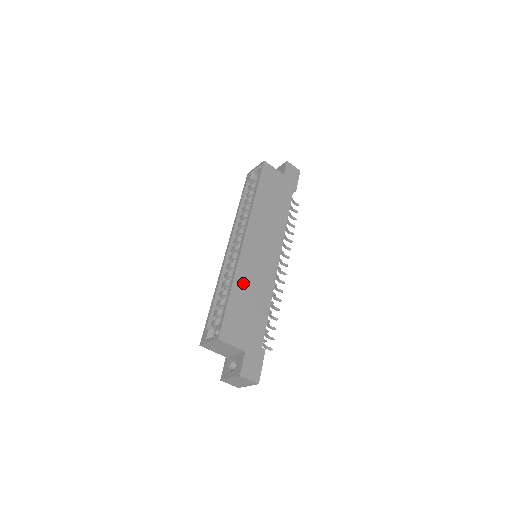
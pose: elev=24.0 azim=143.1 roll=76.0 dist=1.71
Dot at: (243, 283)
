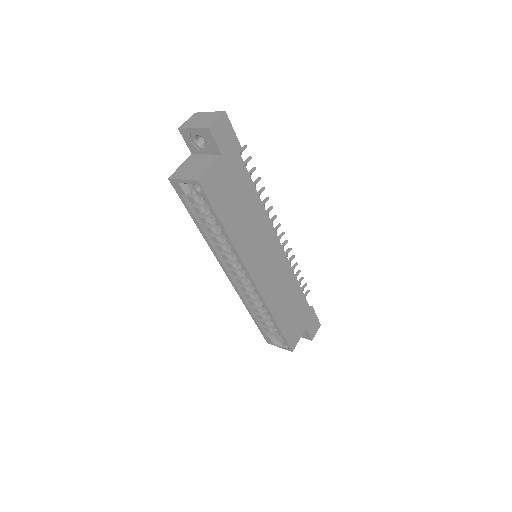
Dot at: (278, 306)
